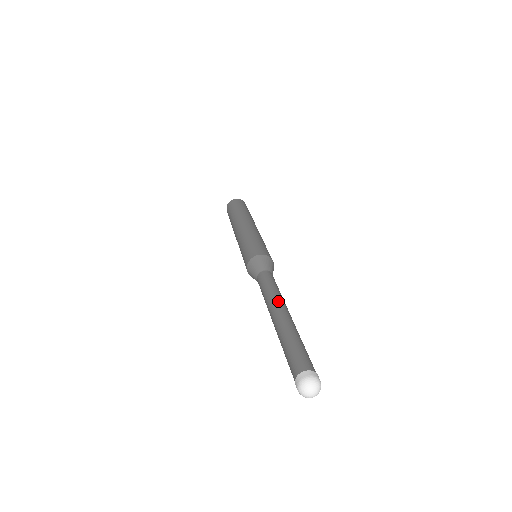
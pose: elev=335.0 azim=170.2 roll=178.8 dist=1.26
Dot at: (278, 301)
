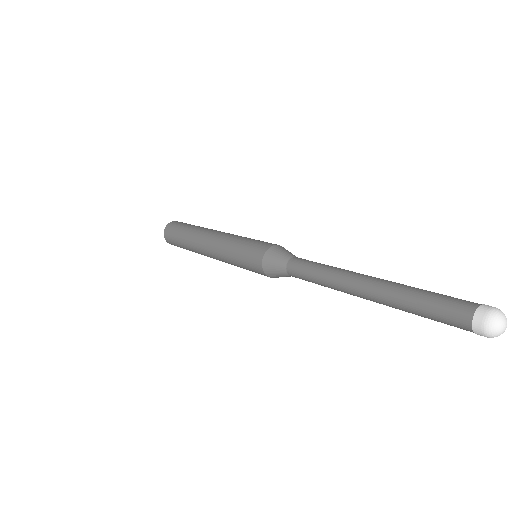
Dot at: occluded
